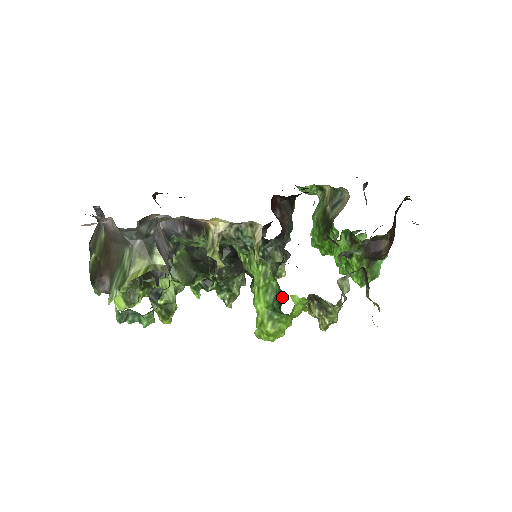
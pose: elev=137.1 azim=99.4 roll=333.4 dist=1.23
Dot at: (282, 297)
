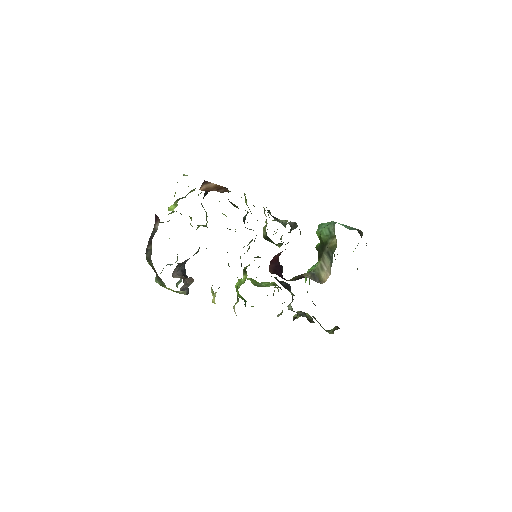
Dot at: occluded
